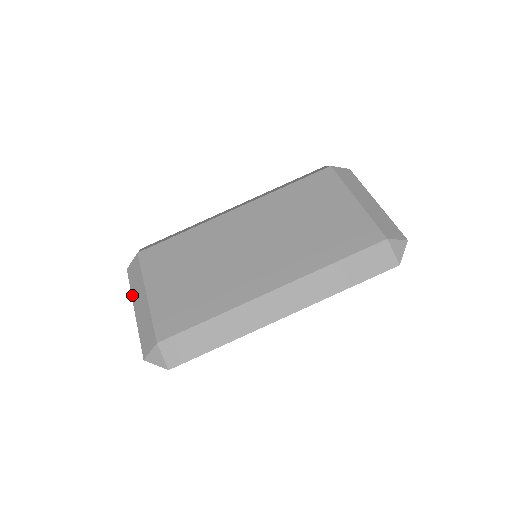
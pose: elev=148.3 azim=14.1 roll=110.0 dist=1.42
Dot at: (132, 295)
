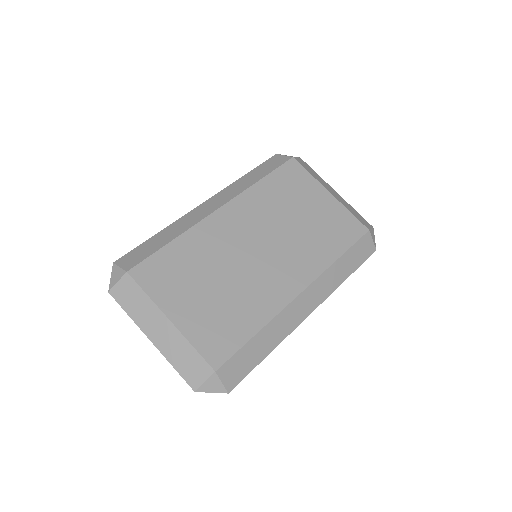
Dot at: (137, 323)
